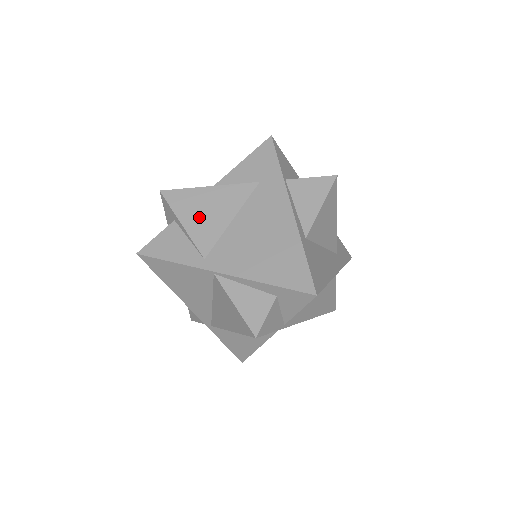
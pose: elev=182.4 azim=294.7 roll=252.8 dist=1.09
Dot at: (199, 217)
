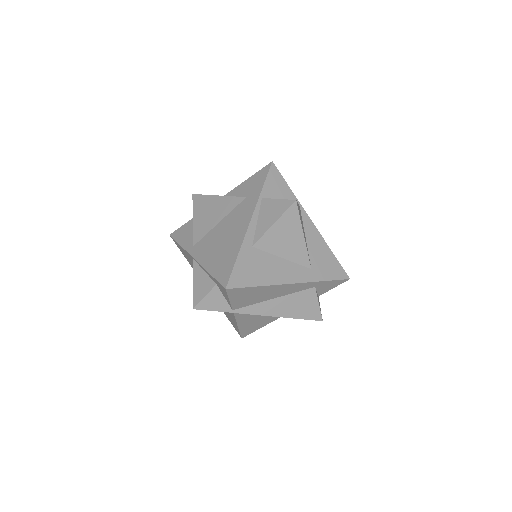
Dot at: (203, 217)
